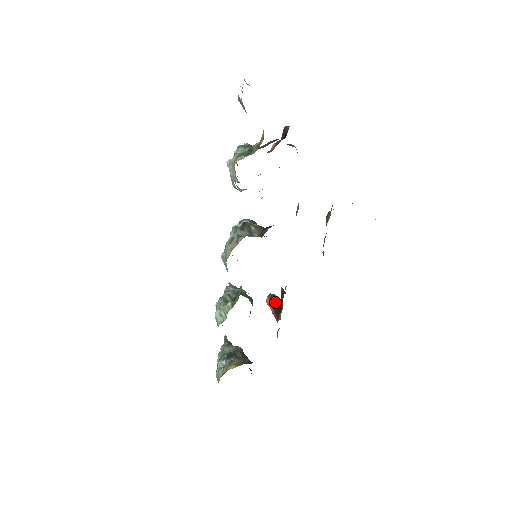
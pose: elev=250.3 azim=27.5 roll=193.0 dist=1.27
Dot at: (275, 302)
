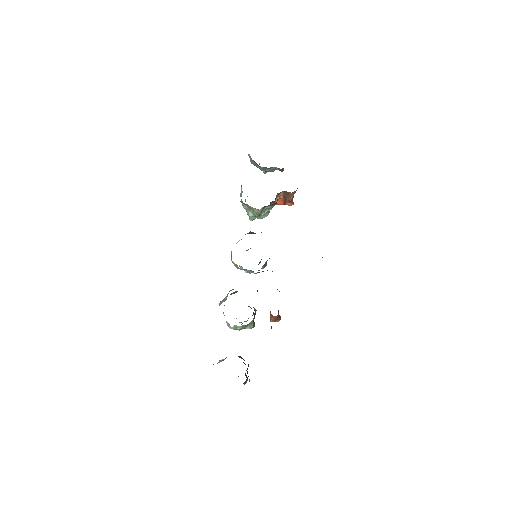
Dot at: occluded
